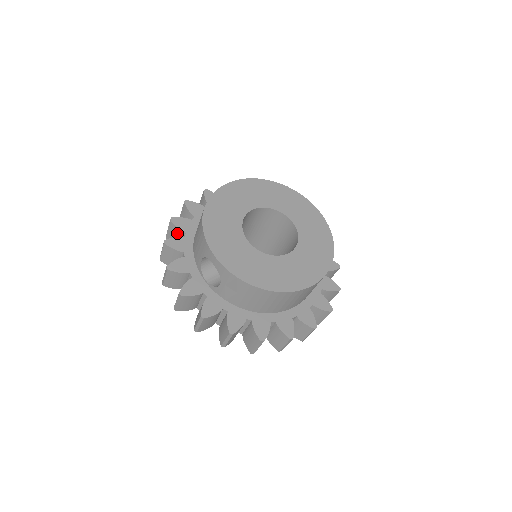
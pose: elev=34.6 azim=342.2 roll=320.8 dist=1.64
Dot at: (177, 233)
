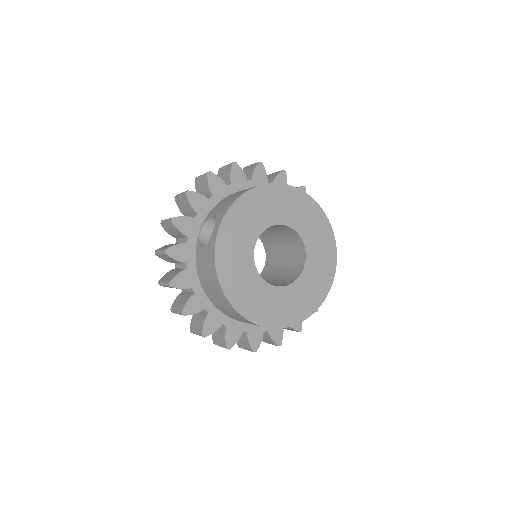
Dot at: (227, 176)
